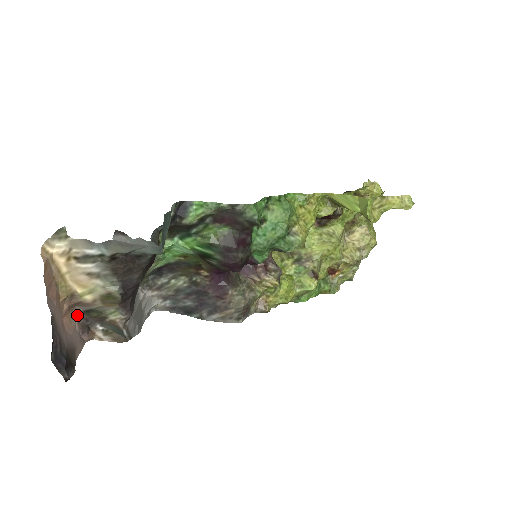
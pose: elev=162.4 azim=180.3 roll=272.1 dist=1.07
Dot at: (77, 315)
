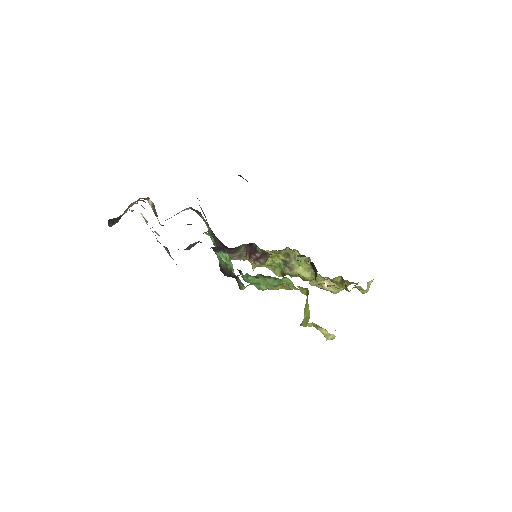
Dot at: (142, 200)
